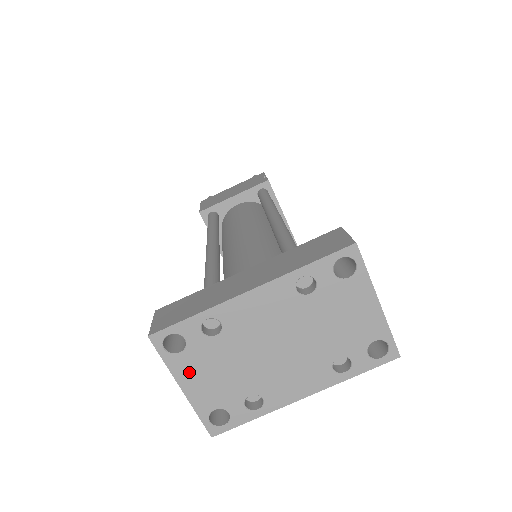
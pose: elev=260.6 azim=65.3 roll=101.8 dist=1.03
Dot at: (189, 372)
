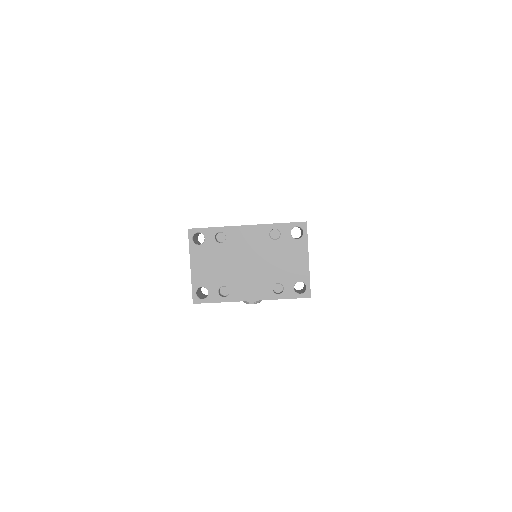
Dot at: (199, 258)
